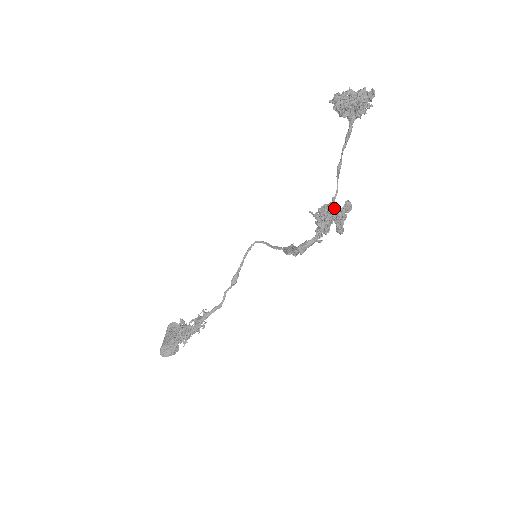
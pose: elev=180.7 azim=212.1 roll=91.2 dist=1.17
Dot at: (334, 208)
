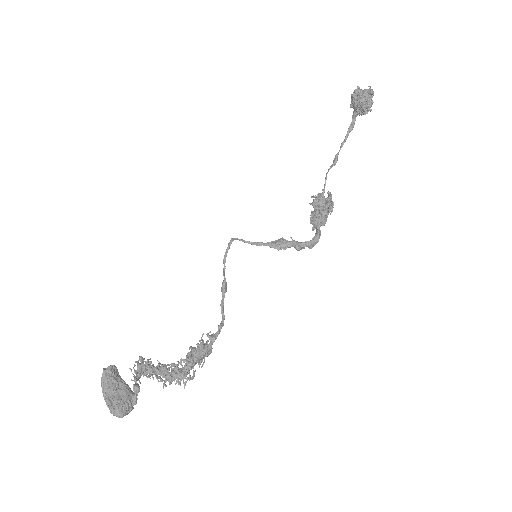
Dot at: (326, 199)
